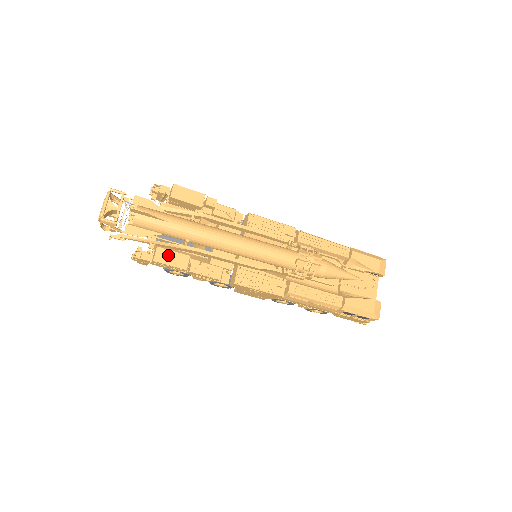
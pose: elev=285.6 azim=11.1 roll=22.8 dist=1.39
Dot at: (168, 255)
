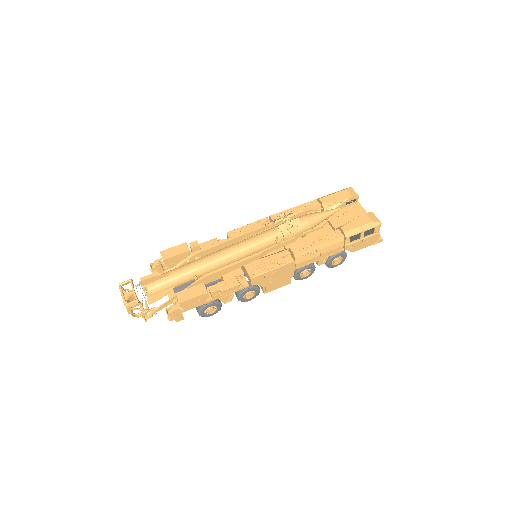
Dot at: (187, 293)
